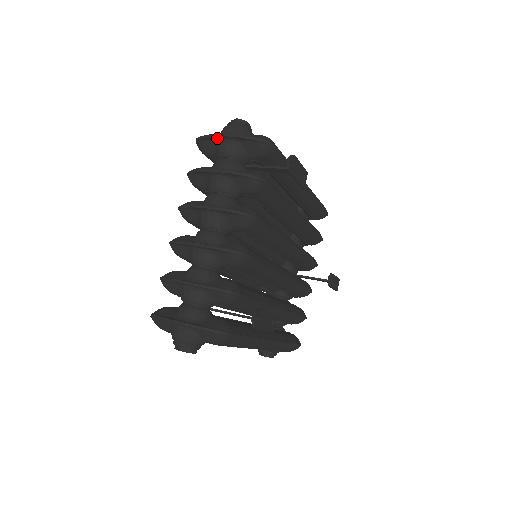
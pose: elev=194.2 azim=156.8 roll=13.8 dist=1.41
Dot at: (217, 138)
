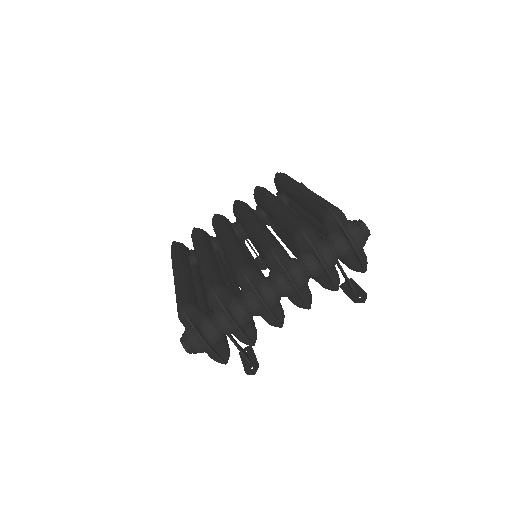
Dot at: (348, 240)
